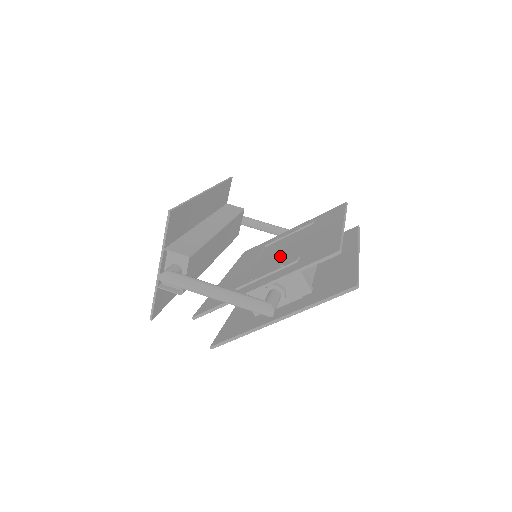
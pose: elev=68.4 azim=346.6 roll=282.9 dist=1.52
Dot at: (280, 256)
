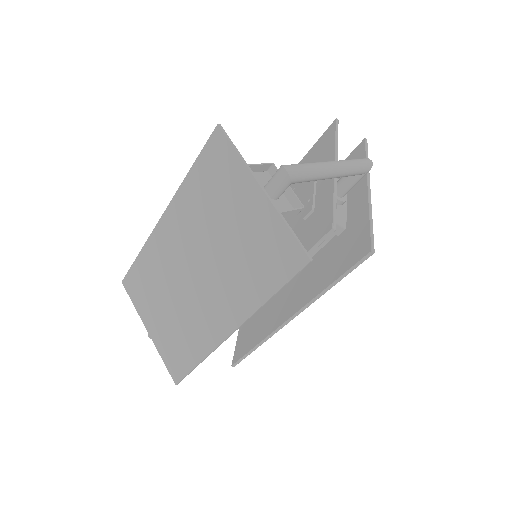
Dot at: occluded
